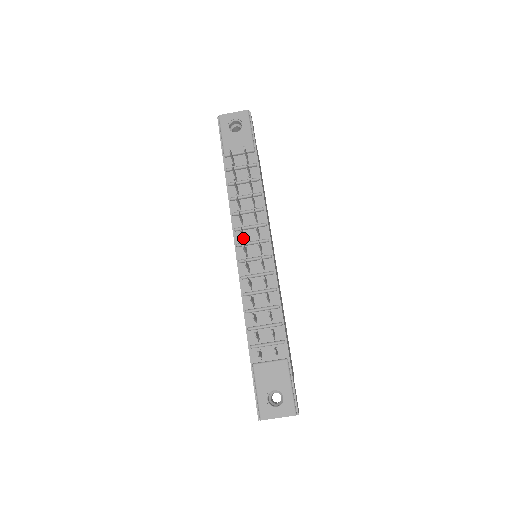
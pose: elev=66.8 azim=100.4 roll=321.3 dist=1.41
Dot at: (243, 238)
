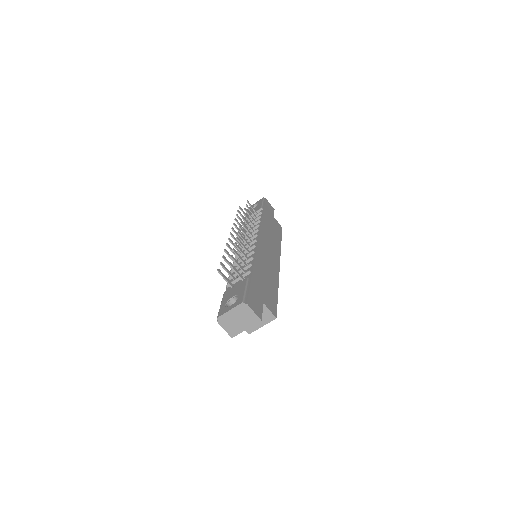
Dot at: occluded
